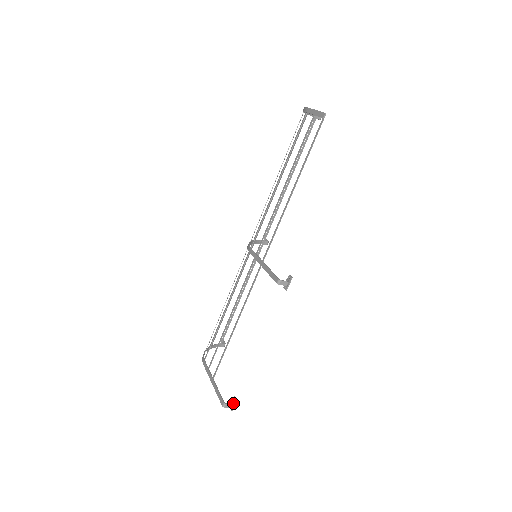
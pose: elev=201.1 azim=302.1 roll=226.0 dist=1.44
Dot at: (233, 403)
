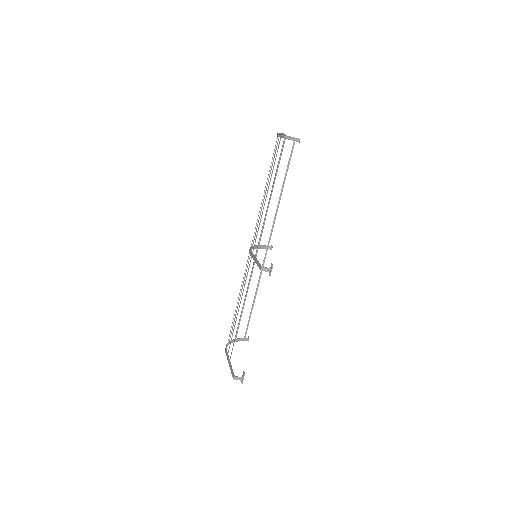
Dot at: (242, 376)
